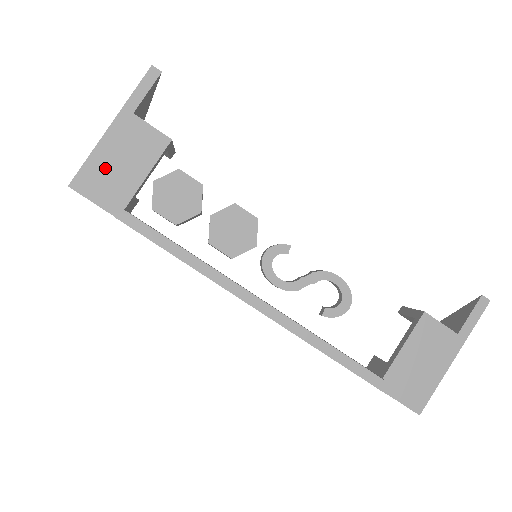
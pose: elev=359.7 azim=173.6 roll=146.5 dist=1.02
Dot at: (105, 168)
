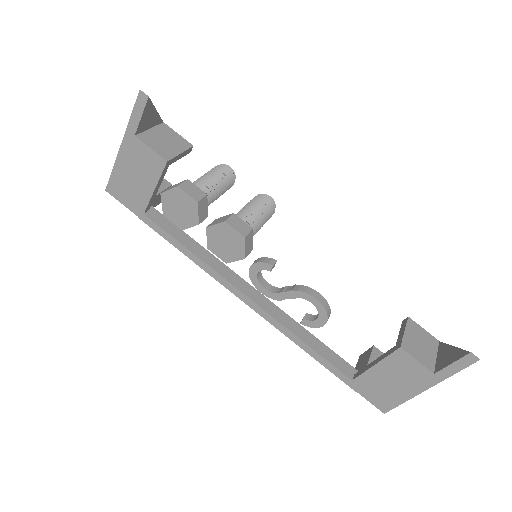
Dot at: (125, 180)
